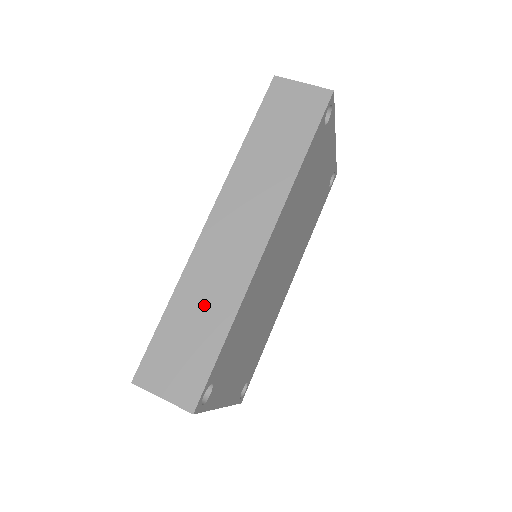
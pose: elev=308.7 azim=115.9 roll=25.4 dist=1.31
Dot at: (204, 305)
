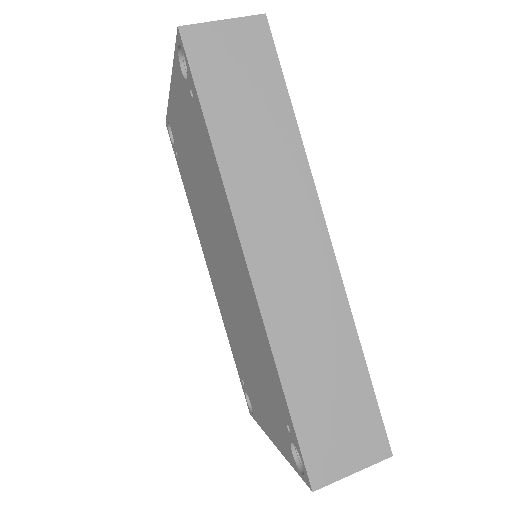
Dot at: (320, 353)
